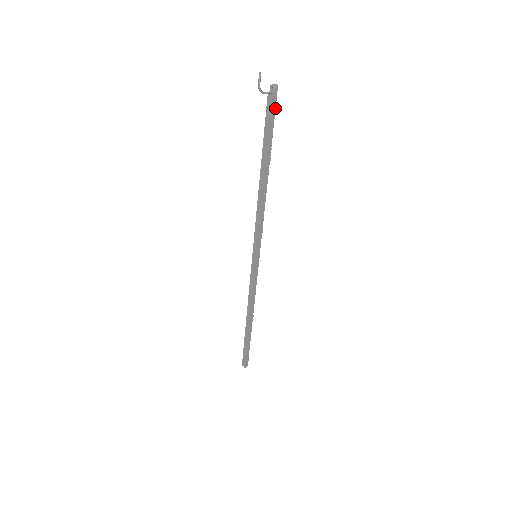
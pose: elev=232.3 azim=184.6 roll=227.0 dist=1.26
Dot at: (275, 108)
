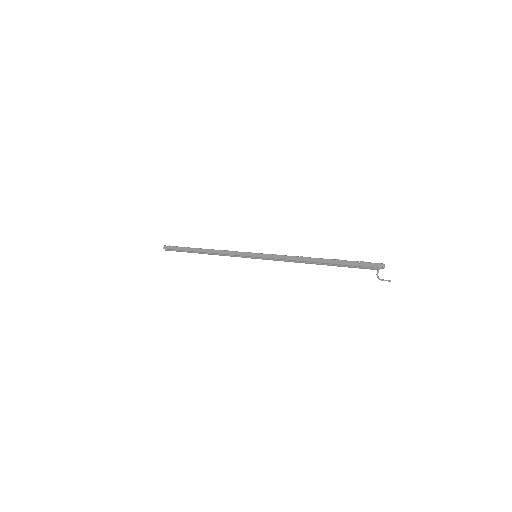
Dot at: (369, 265)
